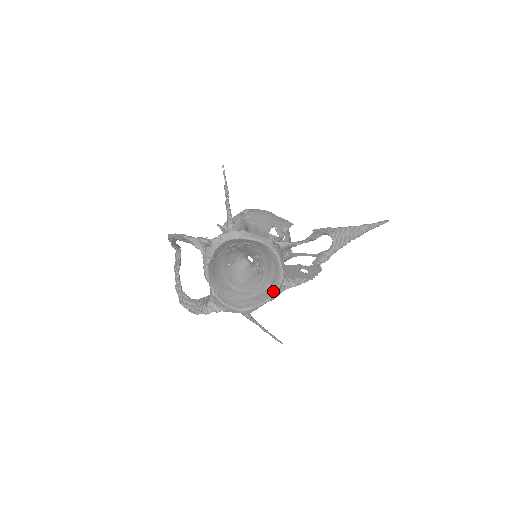
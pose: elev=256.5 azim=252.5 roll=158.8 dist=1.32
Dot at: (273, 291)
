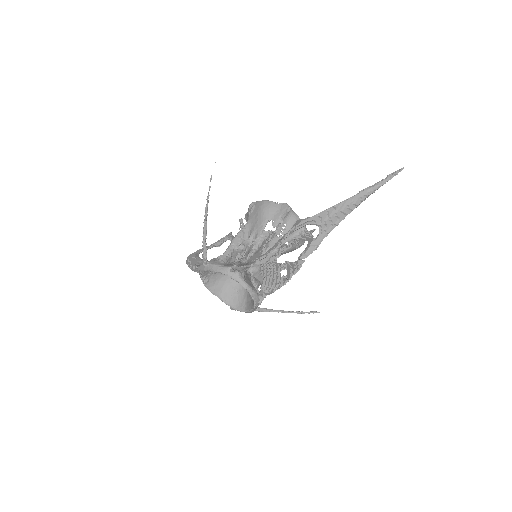
Dot at: (253, 301)
